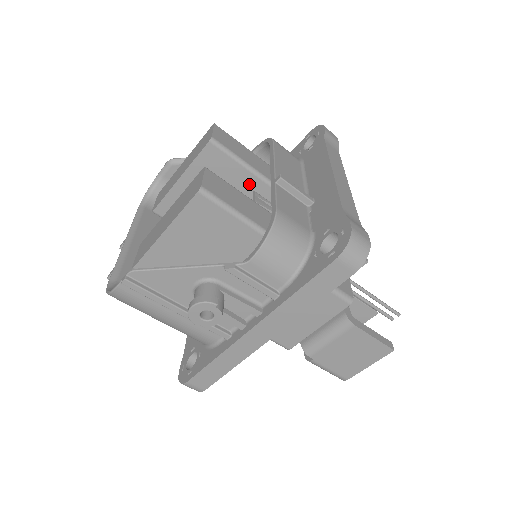
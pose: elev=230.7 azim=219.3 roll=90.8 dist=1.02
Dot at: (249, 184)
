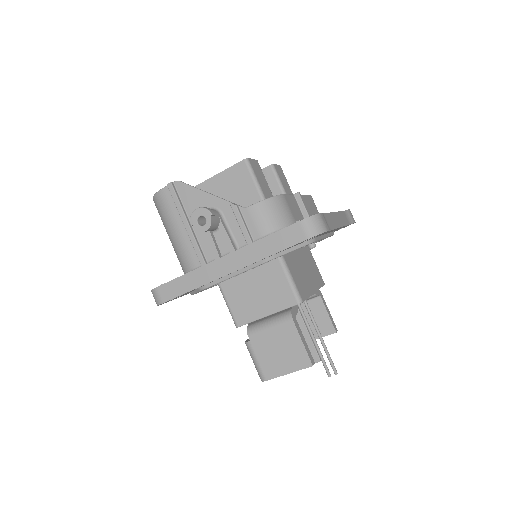
Dot at: occluded
